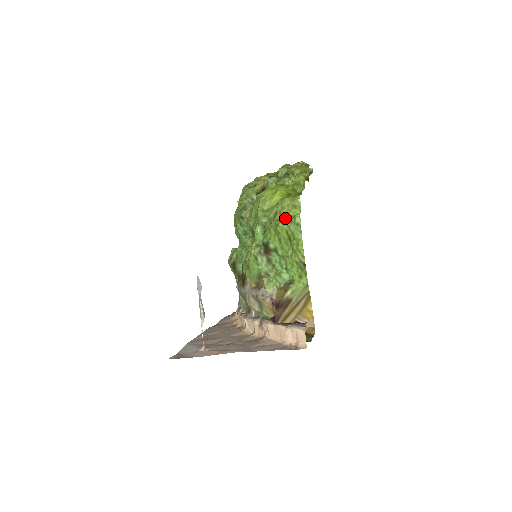
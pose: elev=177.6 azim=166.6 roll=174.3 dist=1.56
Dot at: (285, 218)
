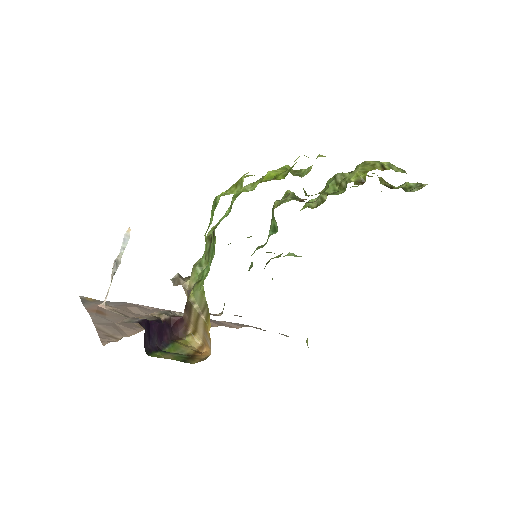
Dot at: occluded
